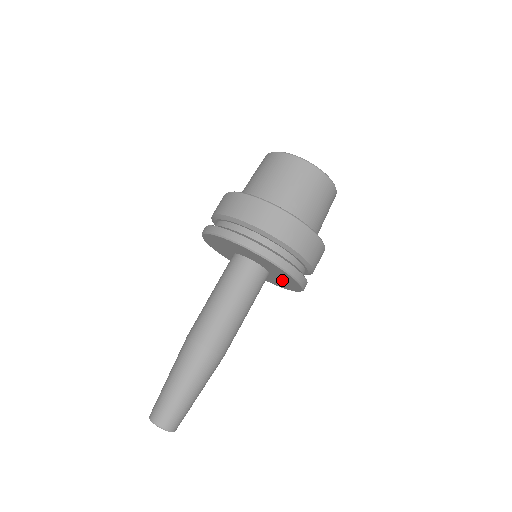
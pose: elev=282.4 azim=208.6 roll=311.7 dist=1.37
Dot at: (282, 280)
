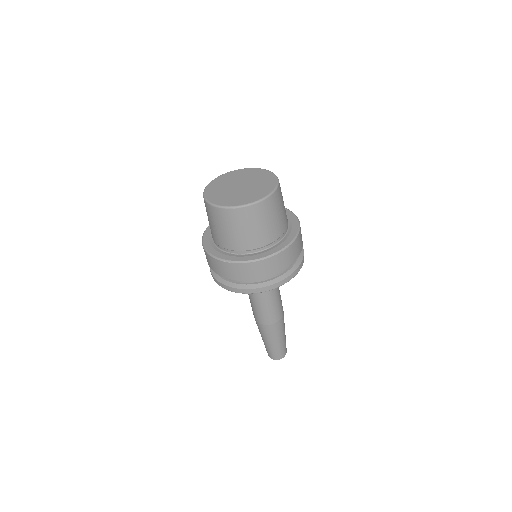
Dot at: occluded
